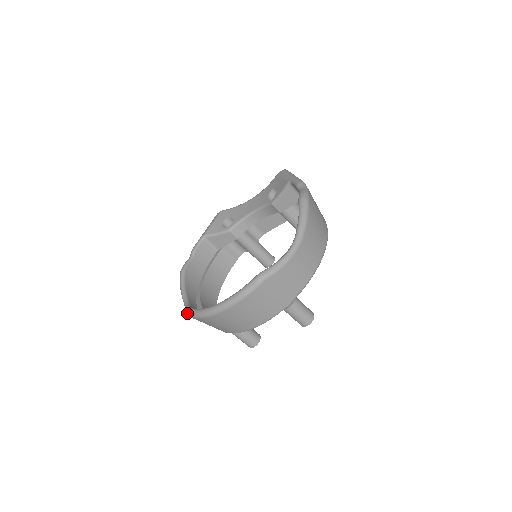
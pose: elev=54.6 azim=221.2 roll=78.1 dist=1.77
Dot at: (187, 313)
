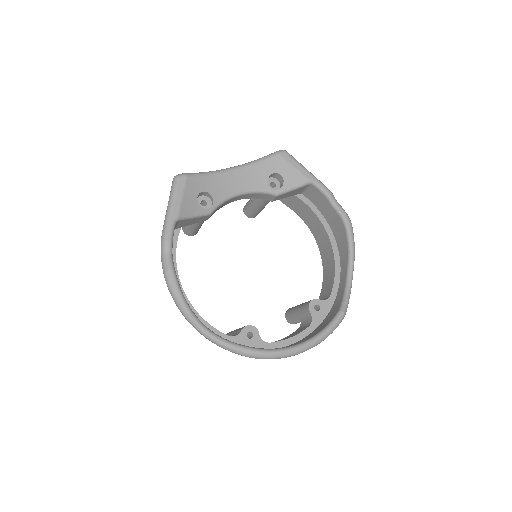
Dot at: (234, 351)
